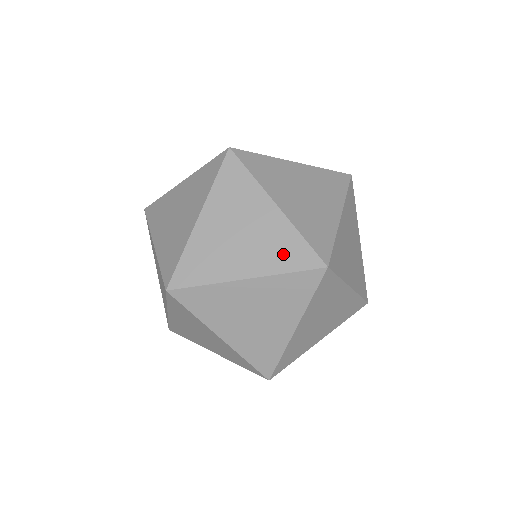
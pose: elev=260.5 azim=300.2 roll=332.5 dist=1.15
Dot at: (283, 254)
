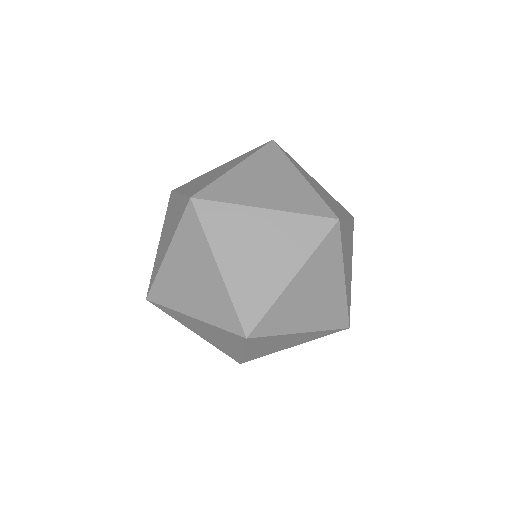
Dot at: (245, 156)
